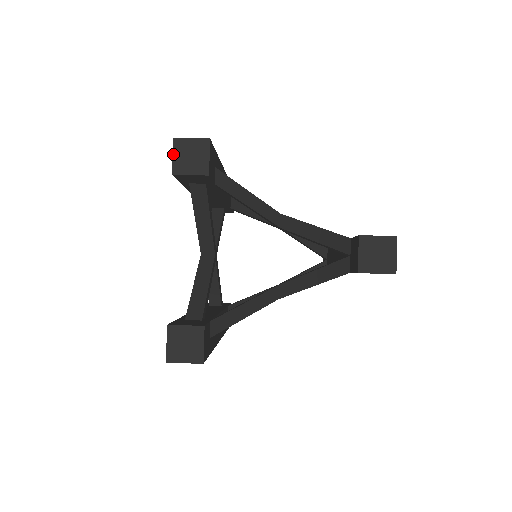
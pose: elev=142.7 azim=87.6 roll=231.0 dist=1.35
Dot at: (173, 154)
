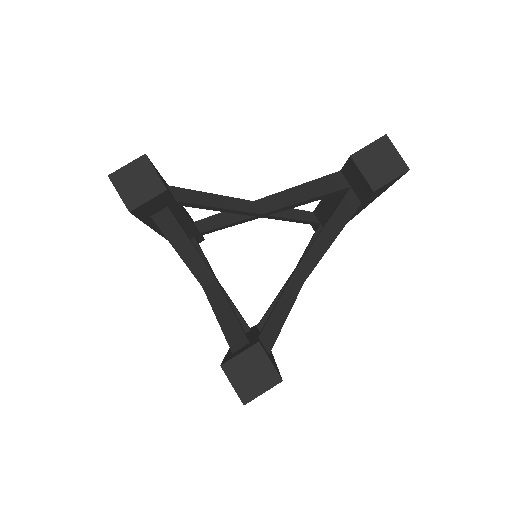
Dot at: (117, 191)
